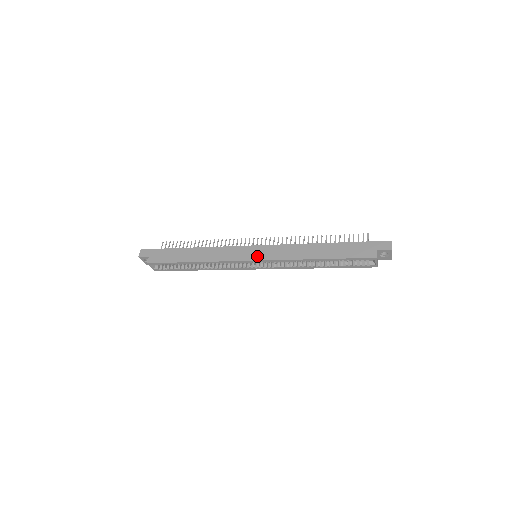
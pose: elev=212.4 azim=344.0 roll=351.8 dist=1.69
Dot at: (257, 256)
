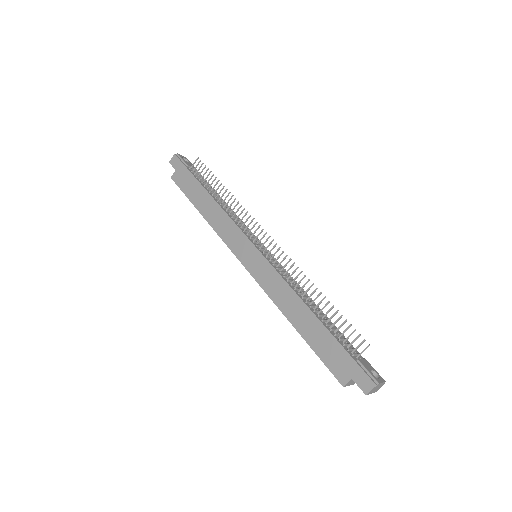
Dot at: (249, 263)
